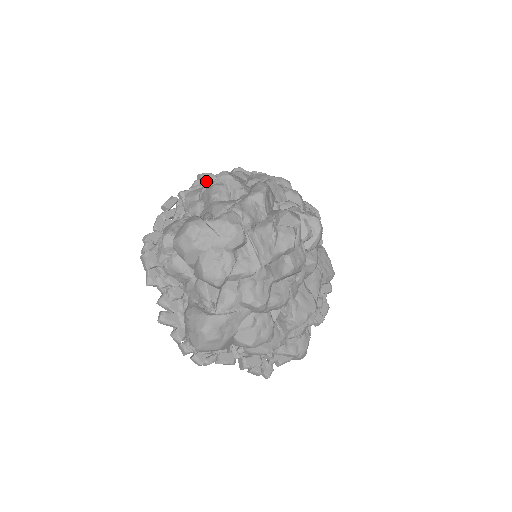
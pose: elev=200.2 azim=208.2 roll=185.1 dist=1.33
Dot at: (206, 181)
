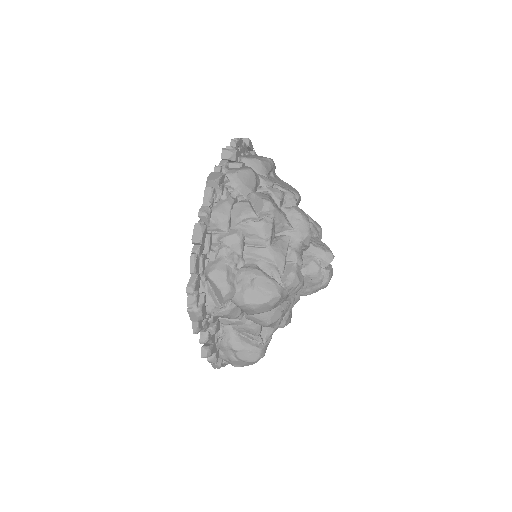
Dot at: (223, 189)
